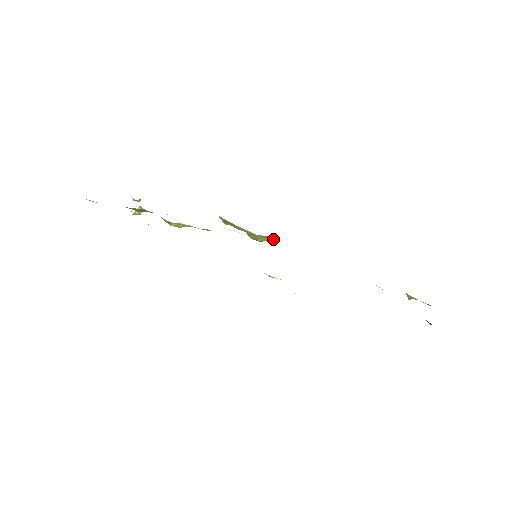
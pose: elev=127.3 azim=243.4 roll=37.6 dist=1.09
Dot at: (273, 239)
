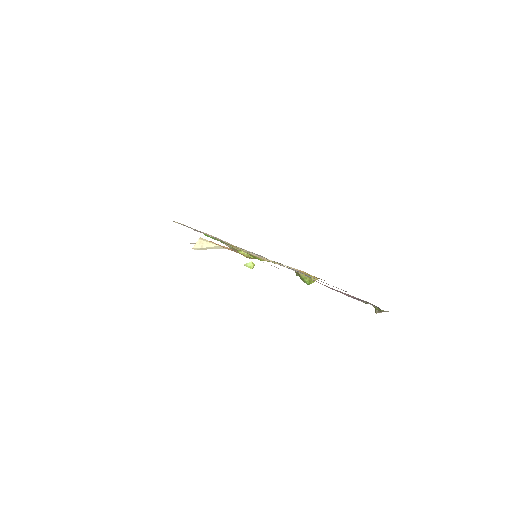
Dot at: (315, 280)
